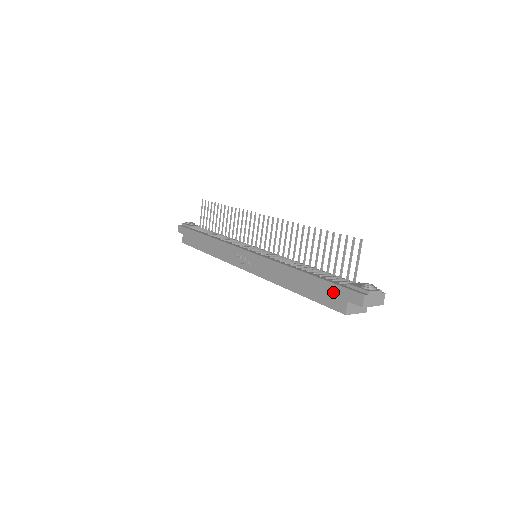
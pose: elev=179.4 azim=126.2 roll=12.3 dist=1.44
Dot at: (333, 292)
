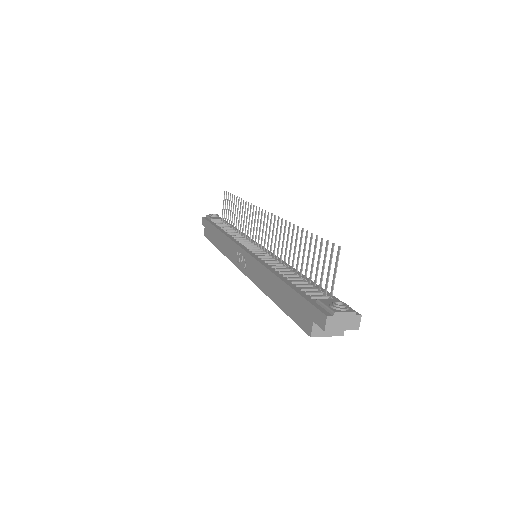
Dot at: (302, 308)
